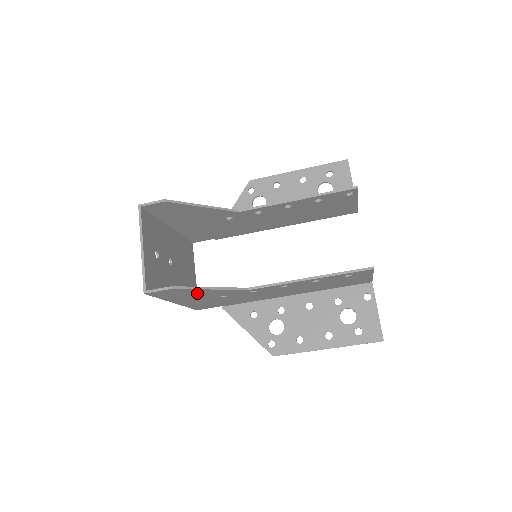
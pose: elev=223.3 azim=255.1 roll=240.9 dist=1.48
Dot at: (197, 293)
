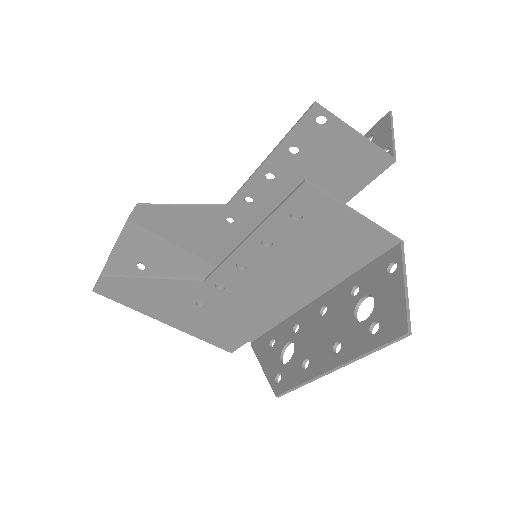
Dot at: (151, 292)
